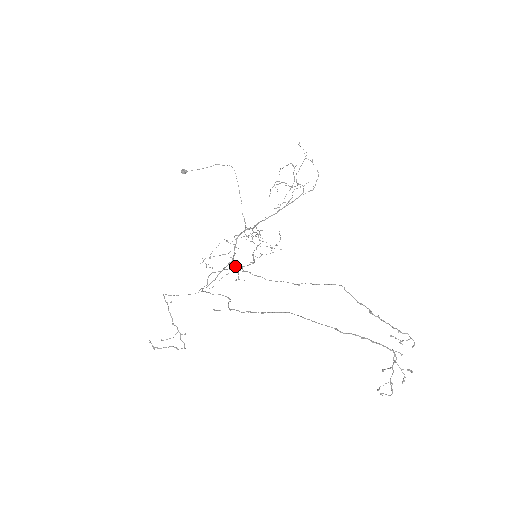
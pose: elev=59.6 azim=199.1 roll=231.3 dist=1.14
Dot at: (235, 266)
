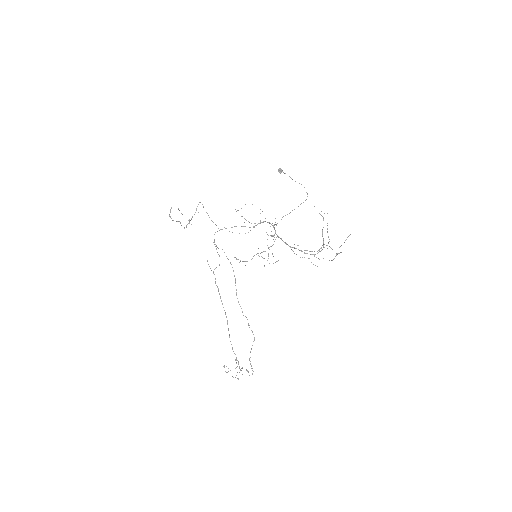
Dot at: (248, 232)
